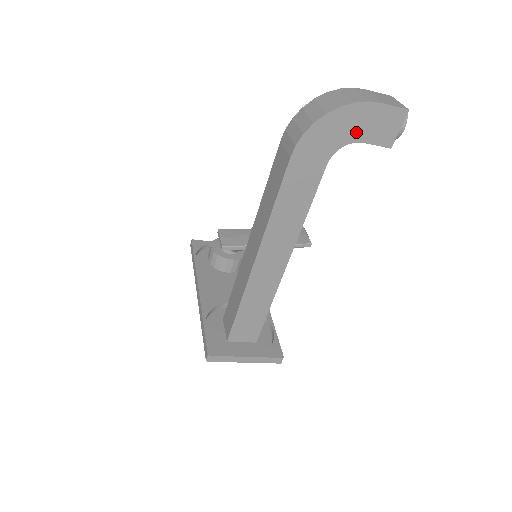
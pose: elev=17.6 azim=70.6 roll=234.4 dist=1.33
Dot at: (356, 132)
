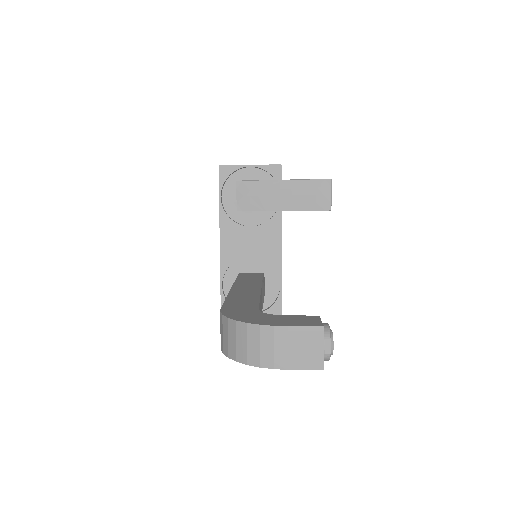
Dot at: occluded
